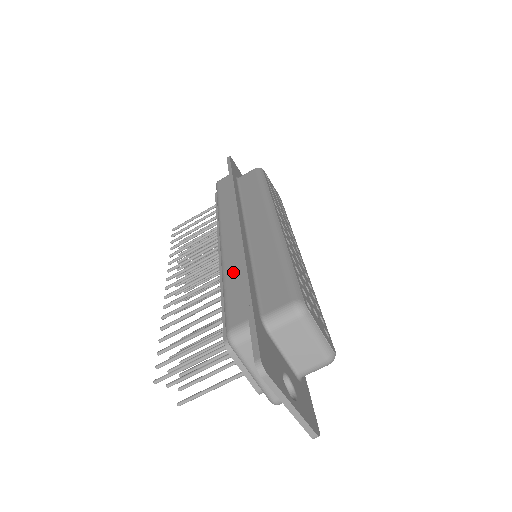
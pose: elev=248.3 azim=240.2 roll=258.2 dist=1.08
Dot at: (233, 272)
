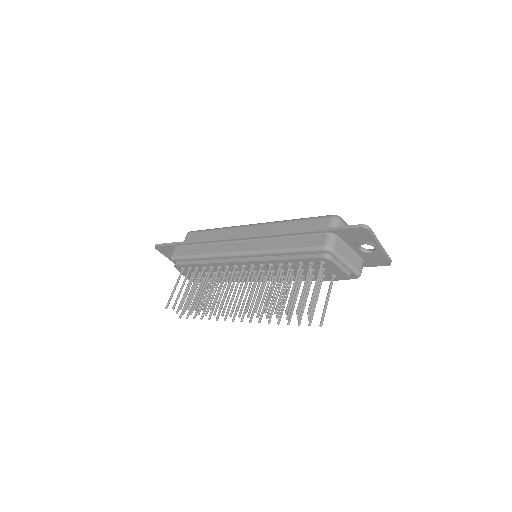
Dot at: (280, 243)
